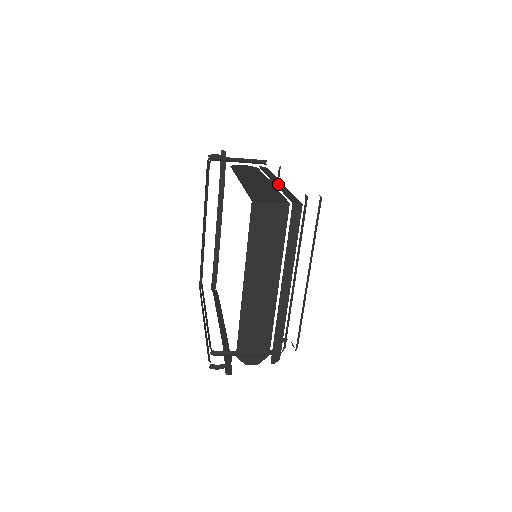
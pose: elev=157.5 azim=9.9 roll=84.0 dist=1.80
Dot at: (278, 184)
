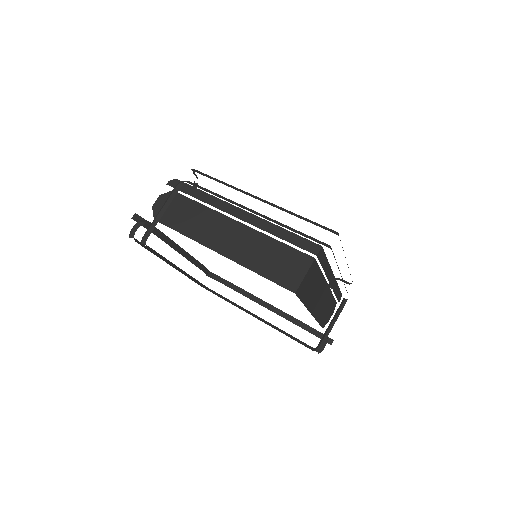
Dot at: (247, 219)
